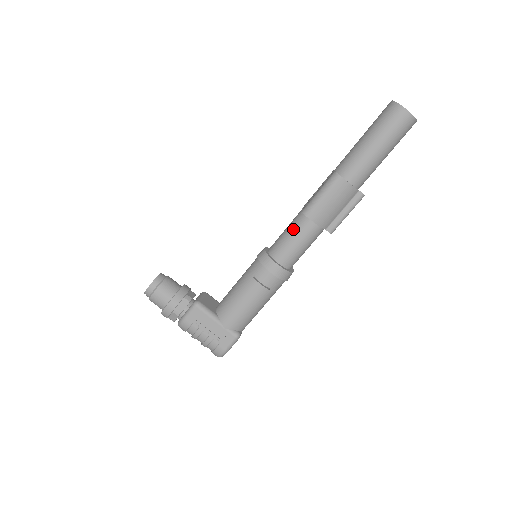
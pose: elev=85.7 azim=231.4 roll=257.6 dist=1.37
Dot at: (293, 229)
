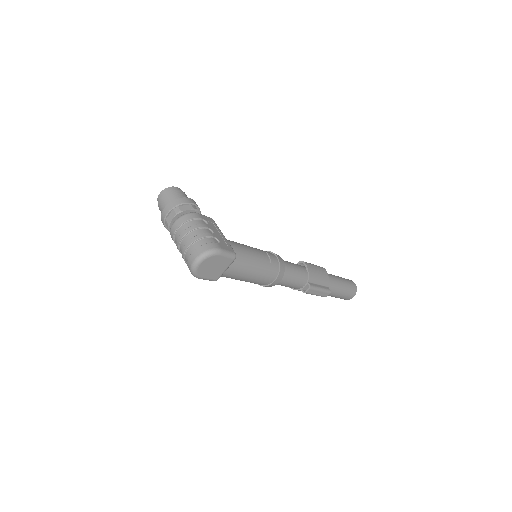
Dot at: occluded
